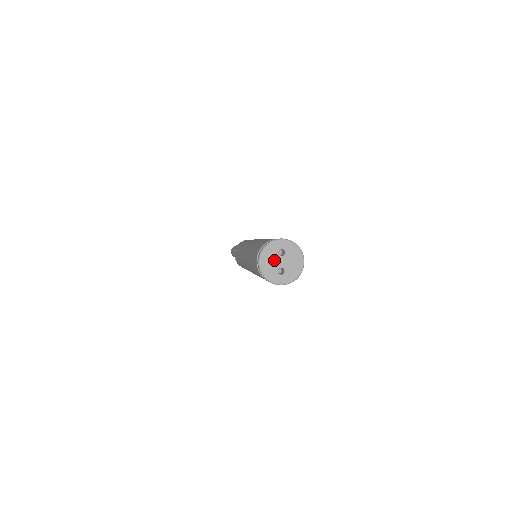
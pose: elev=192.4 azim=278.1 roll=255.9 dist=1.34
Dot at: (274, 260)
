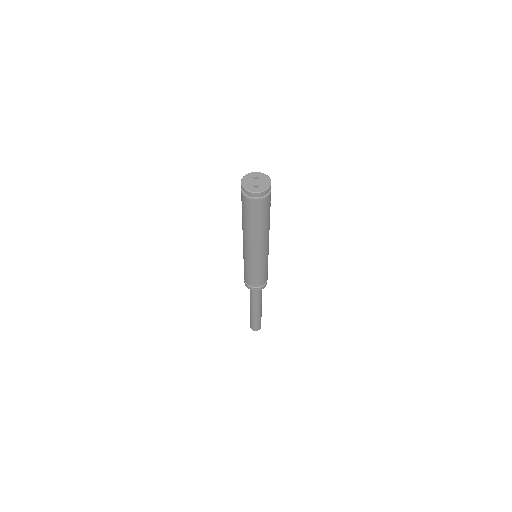
Dot at: (251, 181)
